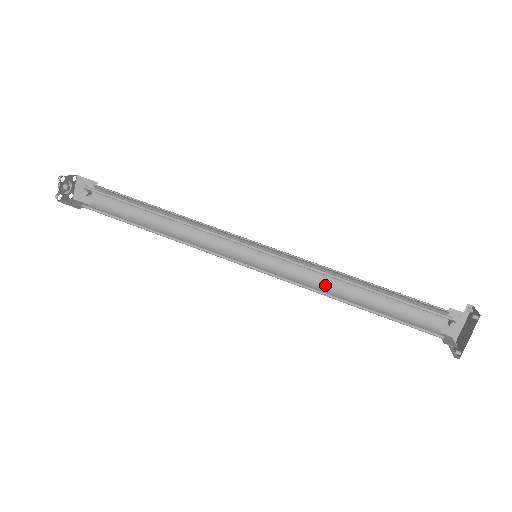
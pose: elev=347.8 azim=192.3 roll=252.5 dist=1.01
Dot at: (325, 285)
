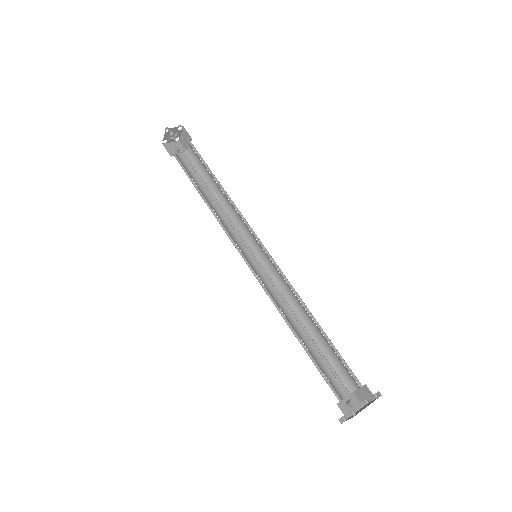
Dot at: (283, 311)
